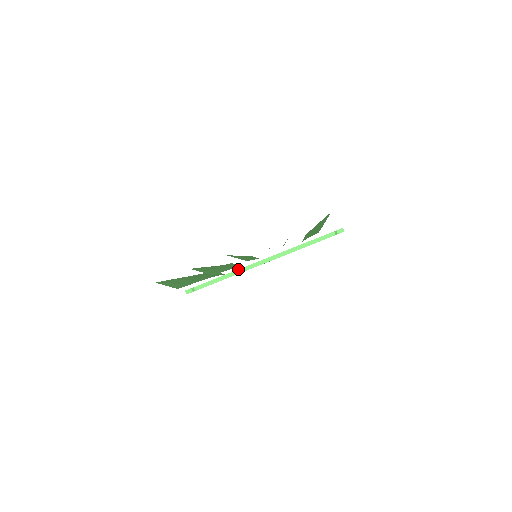
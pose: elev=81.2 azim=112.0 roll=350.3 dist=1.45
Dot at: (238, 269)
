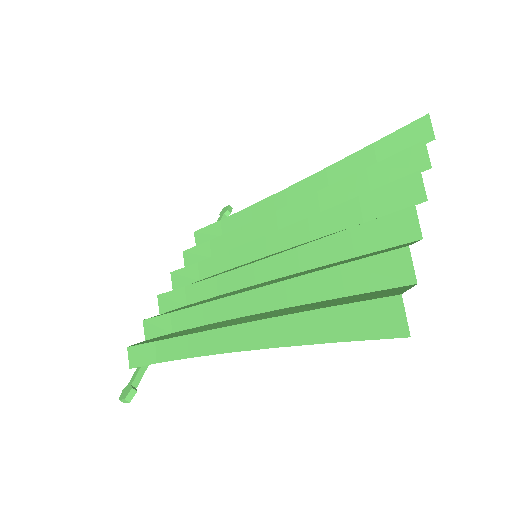
Dot at: occluded
